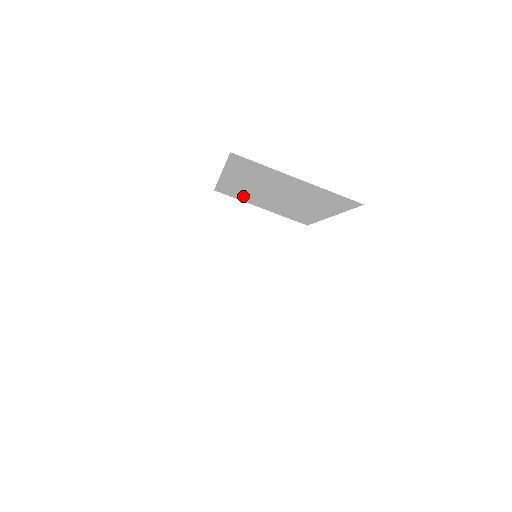
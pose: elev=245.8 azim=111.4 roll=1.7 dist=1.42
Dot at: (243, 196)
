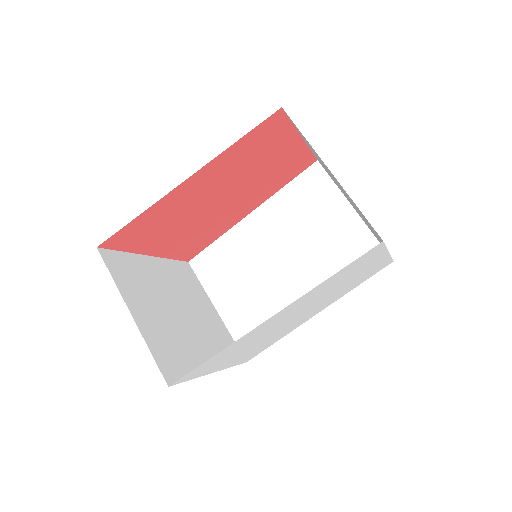
Dot at: (223, 273)
